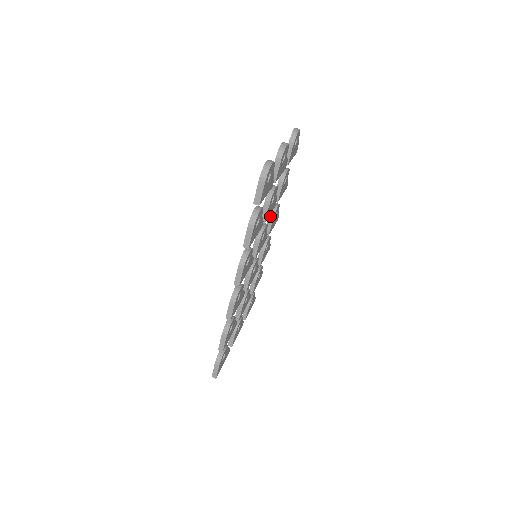
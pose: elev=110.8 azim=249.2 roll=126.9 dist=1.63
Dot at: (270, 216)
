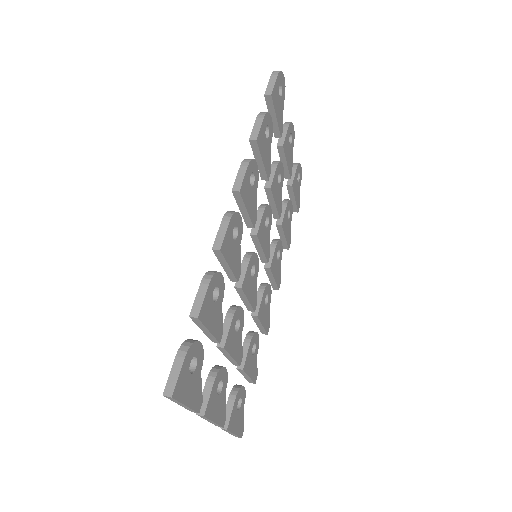
Dot at: (272, 243)
